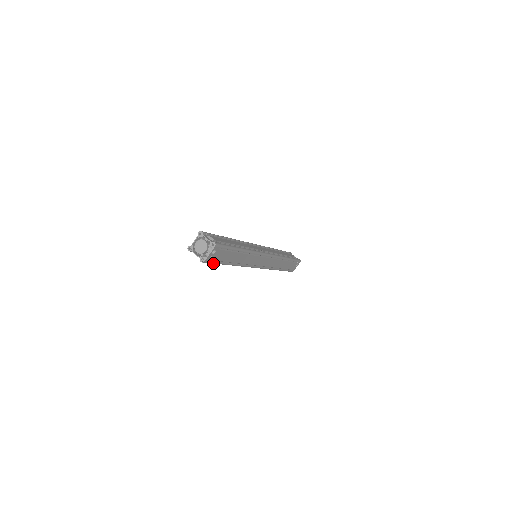
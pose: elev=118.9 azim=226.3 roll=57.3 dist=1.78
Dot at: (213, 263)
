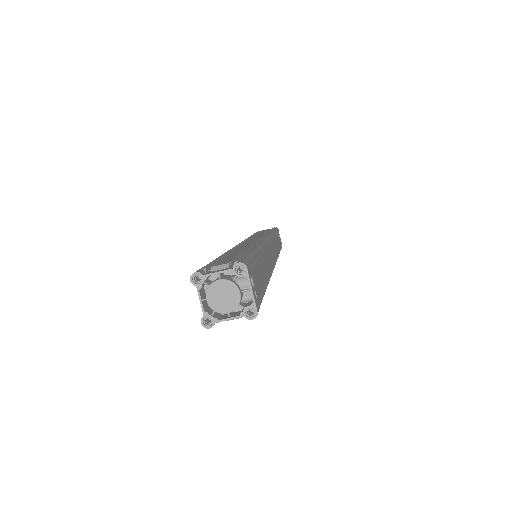
Dot at: occluded
